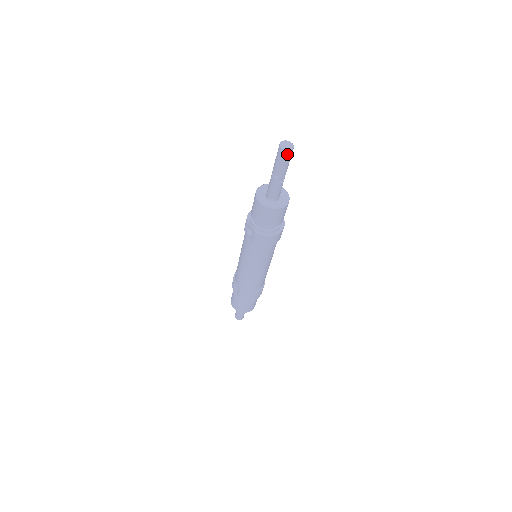
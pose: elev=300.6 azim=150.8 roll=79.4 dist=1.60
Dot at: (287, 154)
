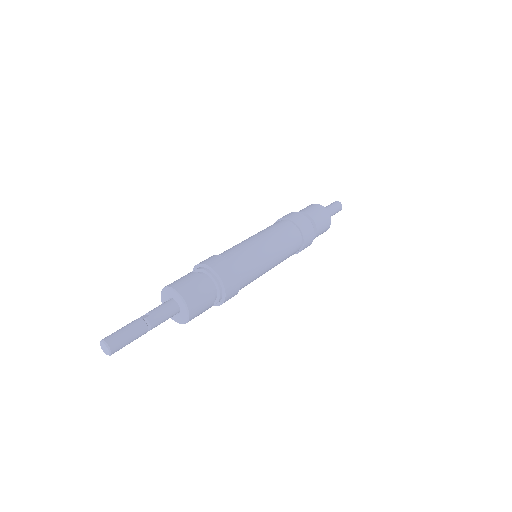
Dot at: occluded
